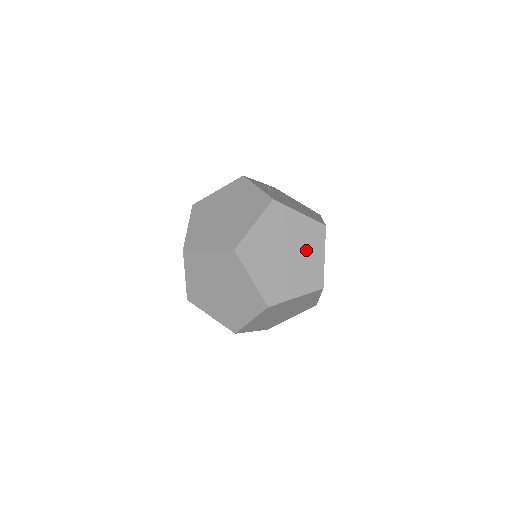
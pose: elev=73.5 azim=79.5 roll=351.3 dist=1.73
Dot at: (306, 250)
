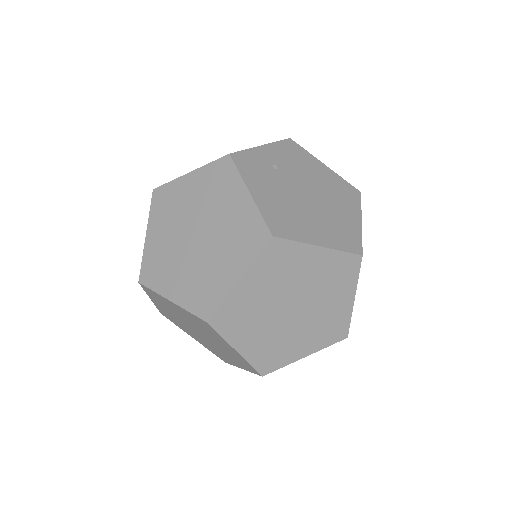
Dot at: (325, 296)
